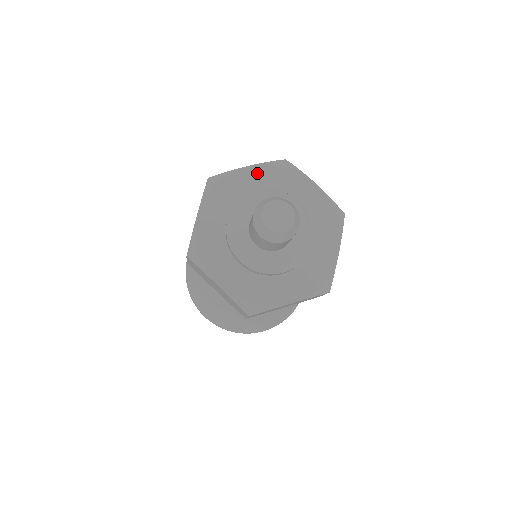
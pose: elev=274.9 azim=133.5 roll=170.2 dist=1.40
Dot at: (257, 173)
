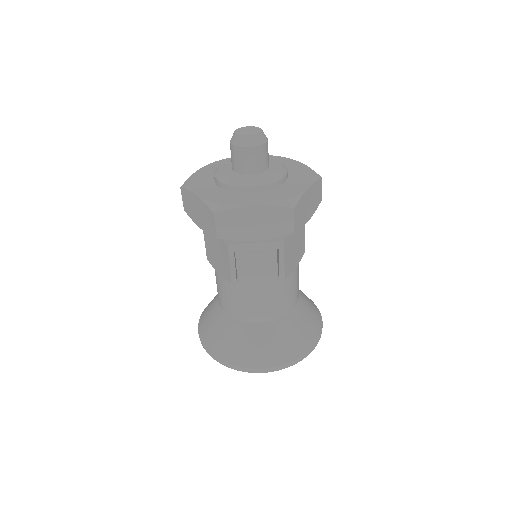
Dot at: (209, 168)
